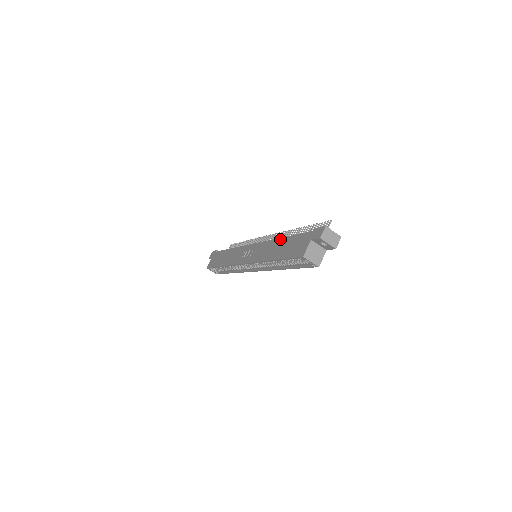
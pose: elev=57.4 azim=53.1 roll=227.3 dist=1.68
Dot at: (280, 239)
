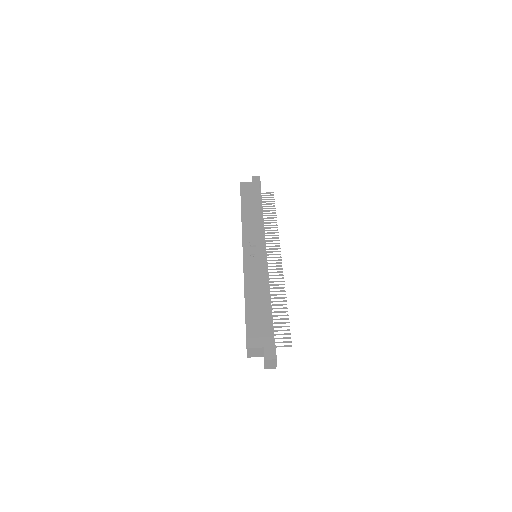
Dot at: (267, 295)
